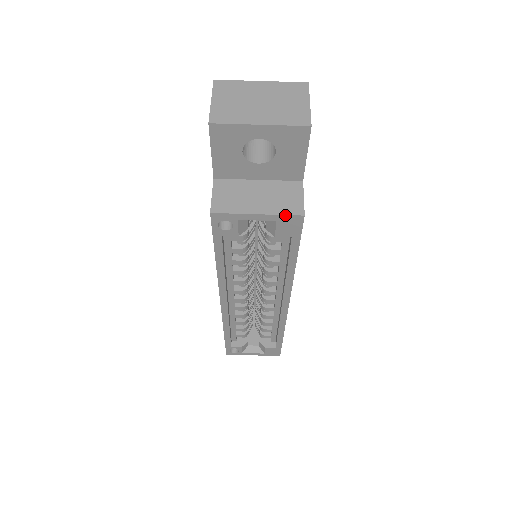
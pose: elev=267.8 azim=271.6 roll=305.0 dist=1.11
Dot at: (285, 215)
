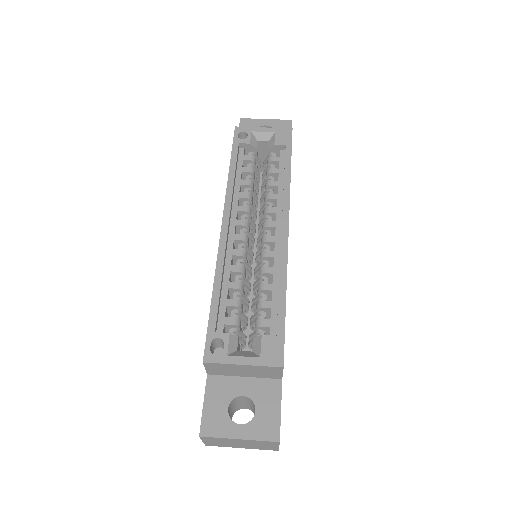
Dot at: (280, 128)
